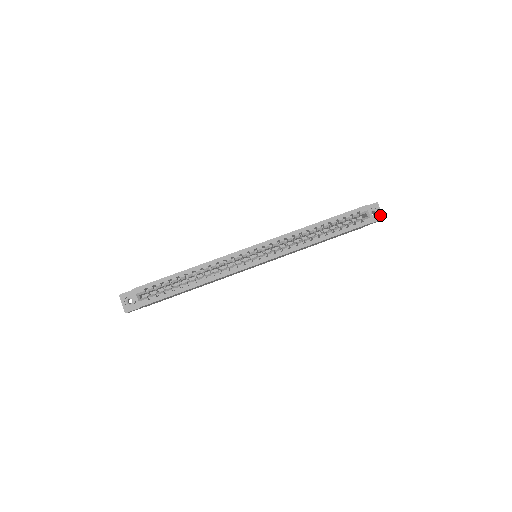
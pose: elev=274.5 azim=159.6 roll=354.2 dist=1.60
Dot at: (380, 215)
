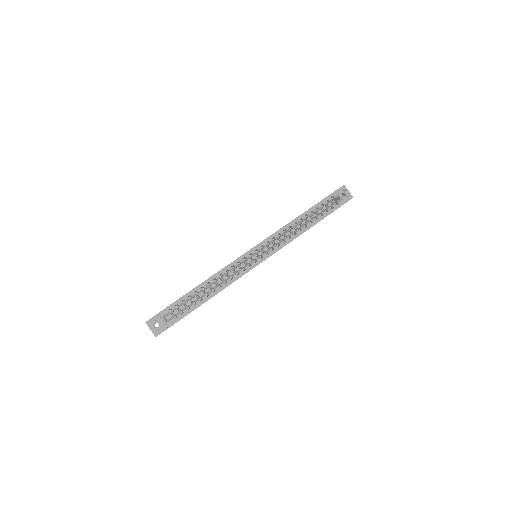
Dot at: (349, 195)
